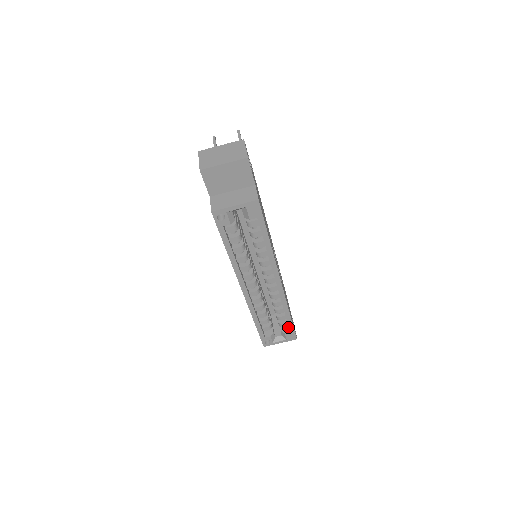
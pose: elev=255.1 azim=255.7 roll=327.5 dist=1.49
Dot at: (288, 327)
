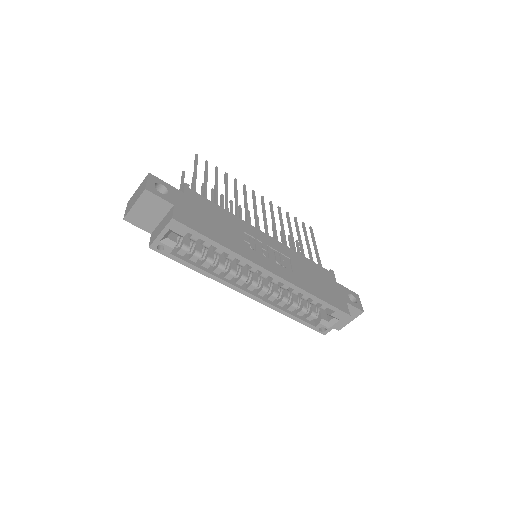
Dot at: occluded
